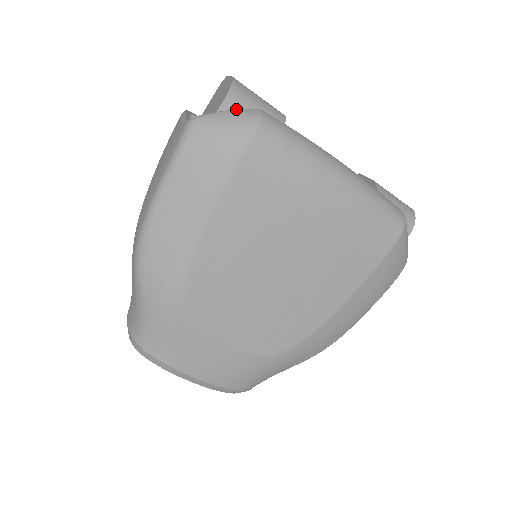
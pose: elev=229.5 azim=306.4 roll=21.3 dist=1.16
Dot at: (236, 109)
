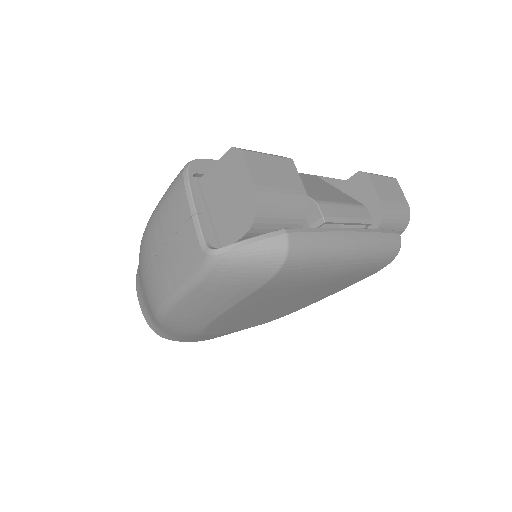
Dot at: (260, 232)
